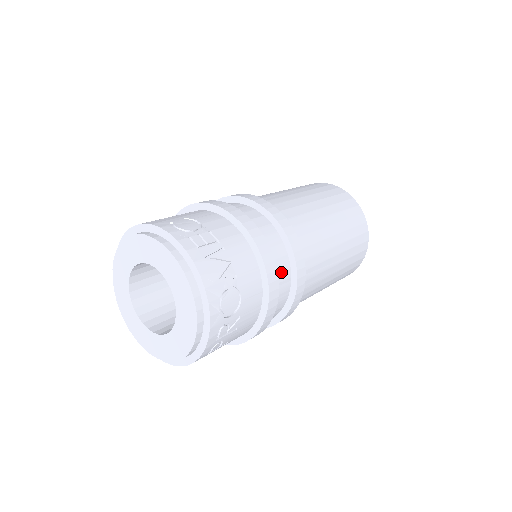
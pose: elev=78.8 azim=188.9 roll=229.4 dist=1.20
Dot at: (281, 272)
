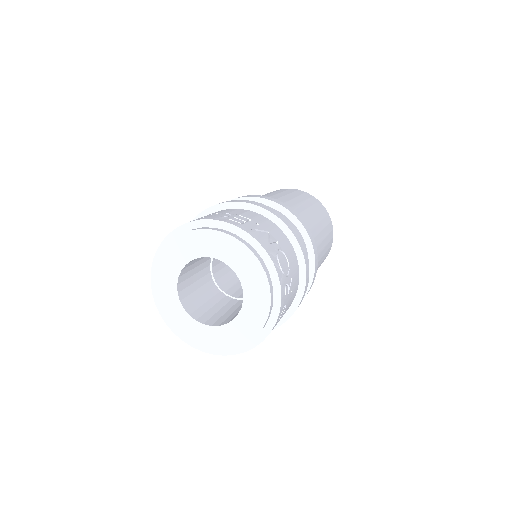
Dot at: occluded
